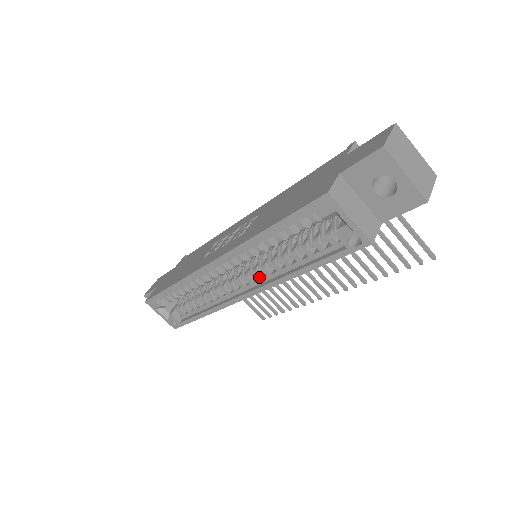
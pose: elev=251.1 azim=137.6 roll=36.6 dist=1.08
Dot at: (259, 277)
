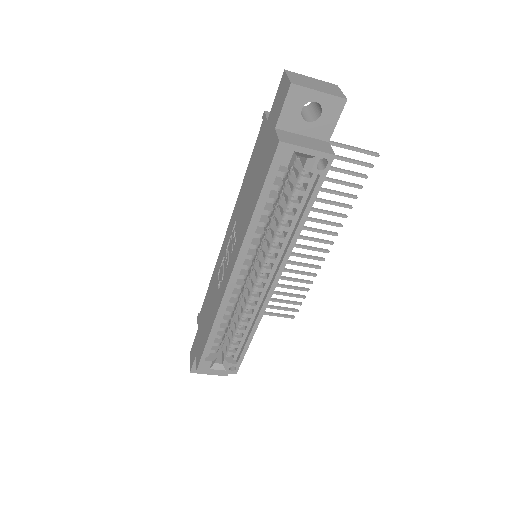
Dot at: (273, 260)
